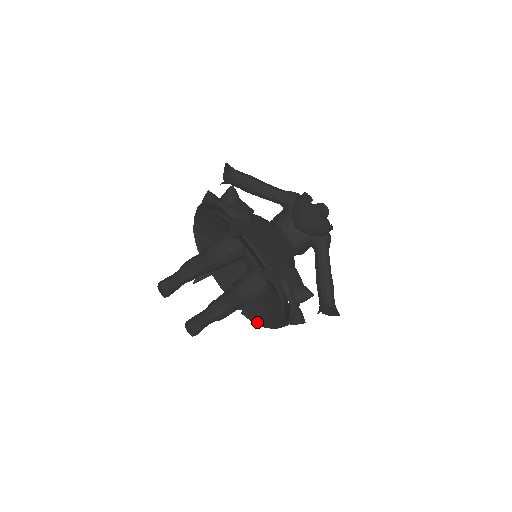
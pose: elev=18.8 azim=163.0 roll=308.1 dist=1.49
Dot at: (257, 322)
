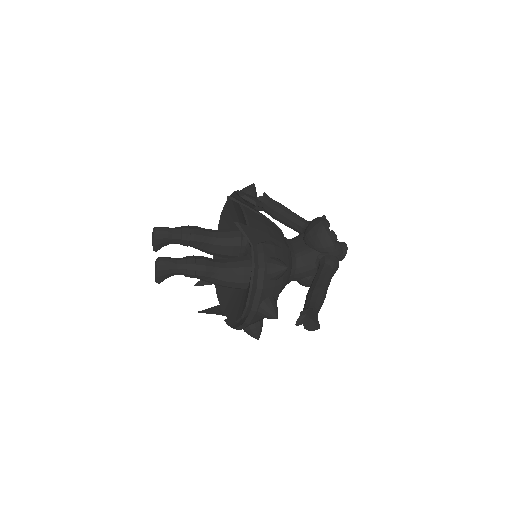
Dot at: (234, 326)
